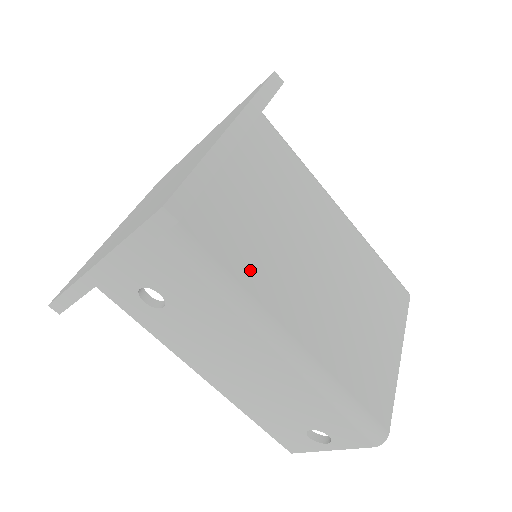
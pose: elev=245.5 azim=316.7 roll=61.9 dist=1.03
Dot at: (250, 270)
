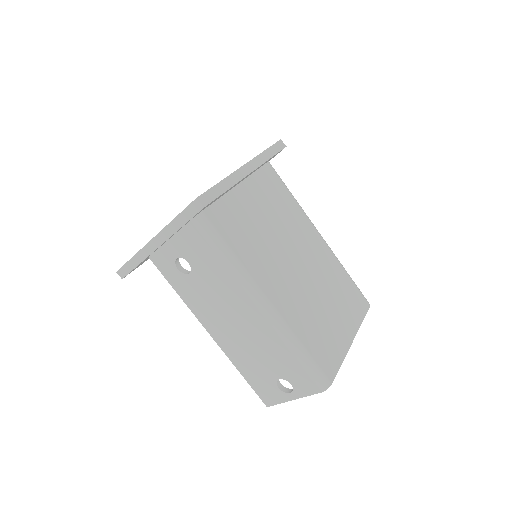
Dot at: (245, 252)
